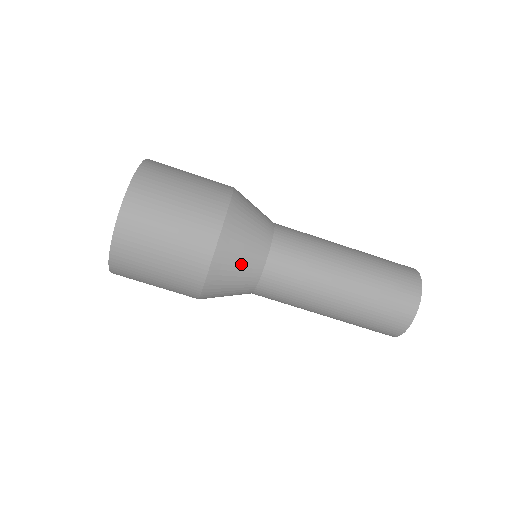
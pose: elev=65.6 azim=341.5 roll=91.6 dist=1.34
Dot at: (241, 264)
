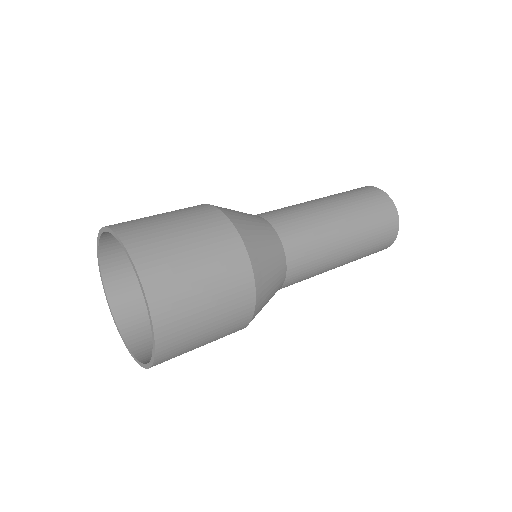
Dot at: (268, 301)
